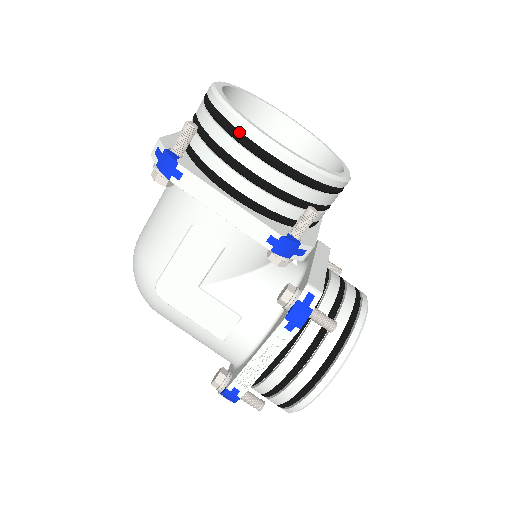
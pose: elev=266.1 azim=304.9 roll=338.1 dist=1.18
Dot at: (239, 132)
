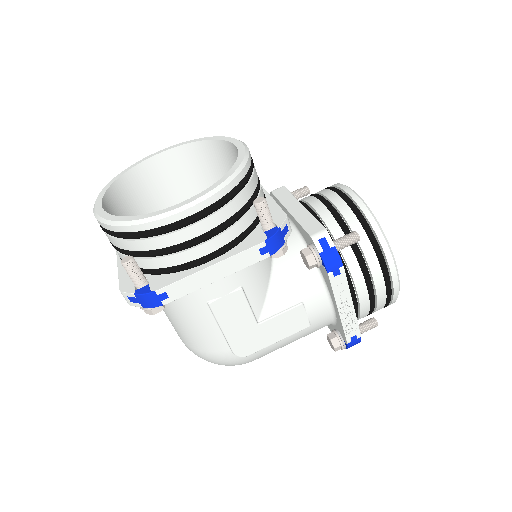
Dot at: (160, 228)
